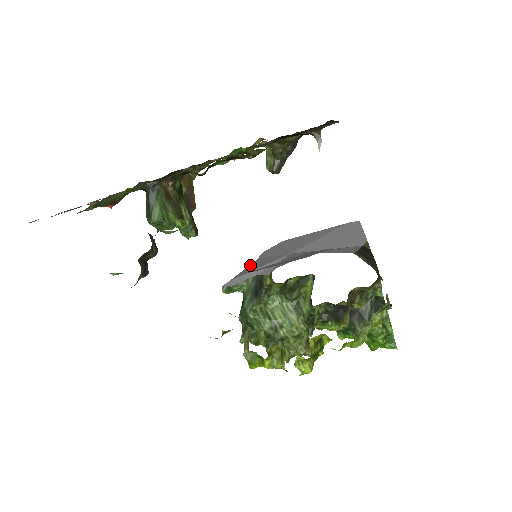
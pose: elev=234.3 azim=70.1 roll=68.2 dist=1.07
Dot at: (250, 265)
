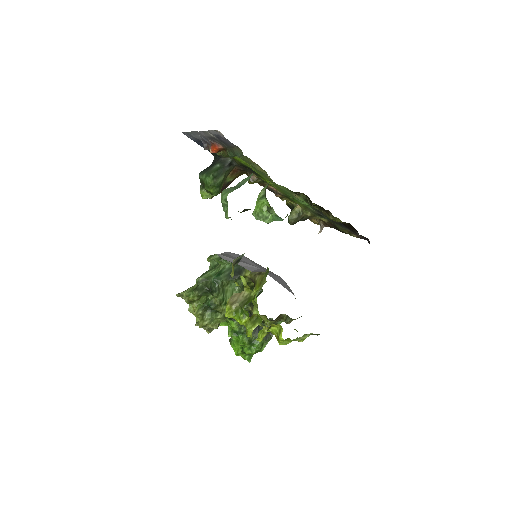
Dot at: (227, 254)
